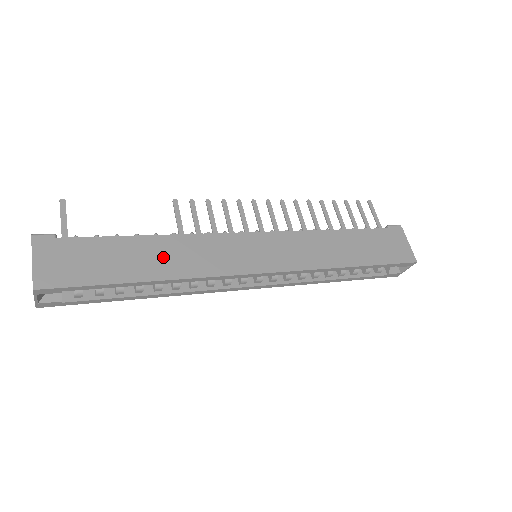
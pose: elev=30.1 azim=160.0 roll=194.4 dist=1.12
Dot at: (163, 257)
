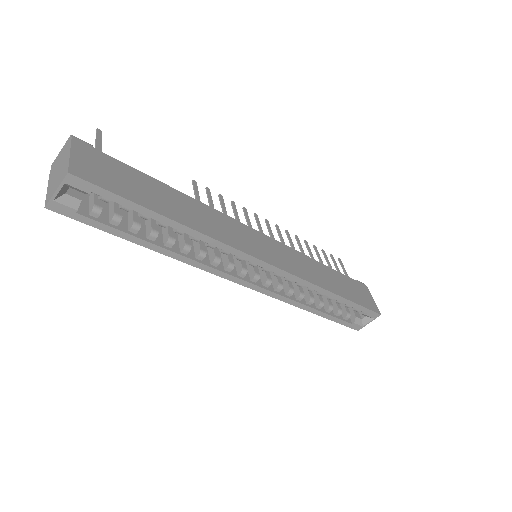
Dot at: (188, 210)
